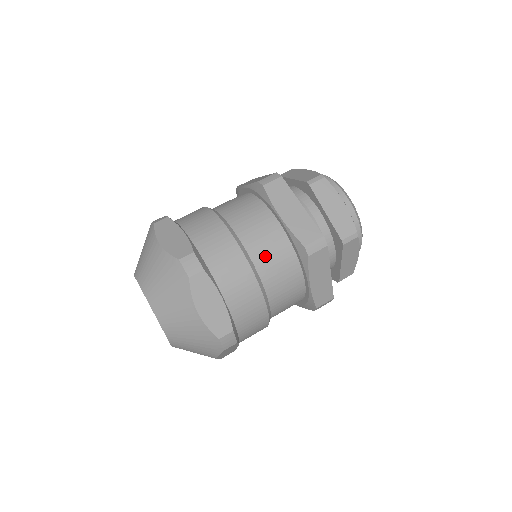
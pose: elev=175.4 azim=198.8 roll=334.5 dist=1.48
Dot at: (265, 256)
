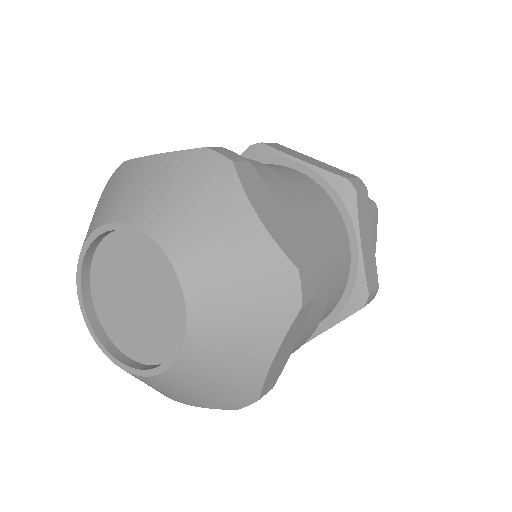
Dot at: (332, 289)
